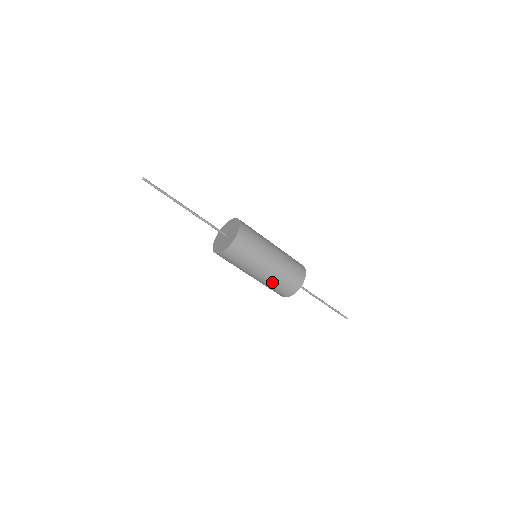
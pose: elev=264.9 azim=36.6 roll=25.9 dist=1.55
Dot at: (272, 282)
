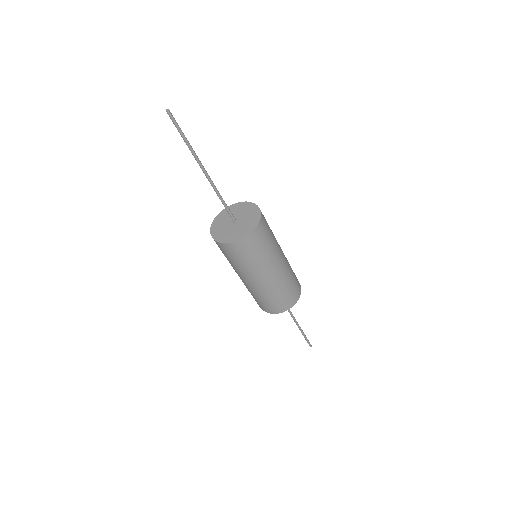
Dot at: (265, 294)
